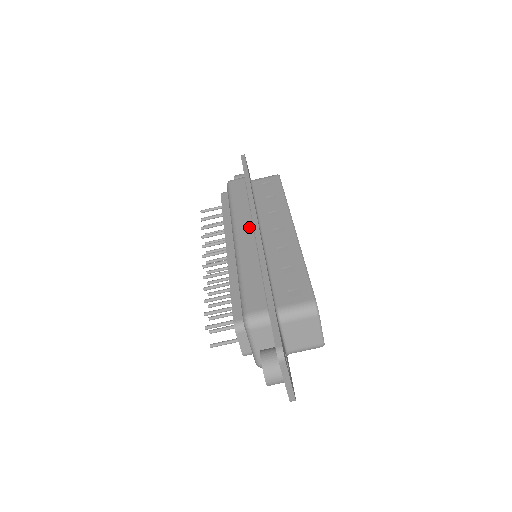
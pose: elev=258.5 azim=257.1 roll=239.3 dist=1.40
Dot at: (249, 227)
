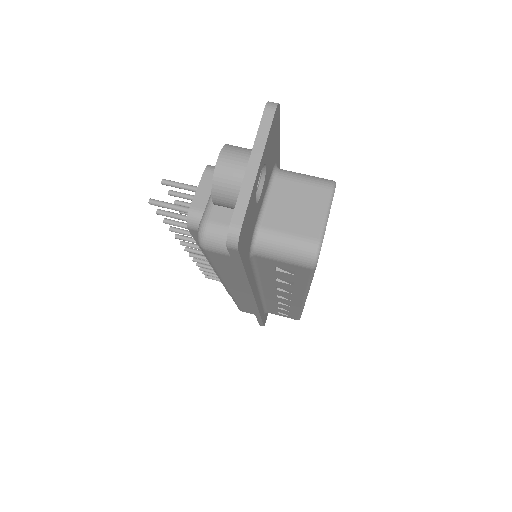
Dot at: occluded
